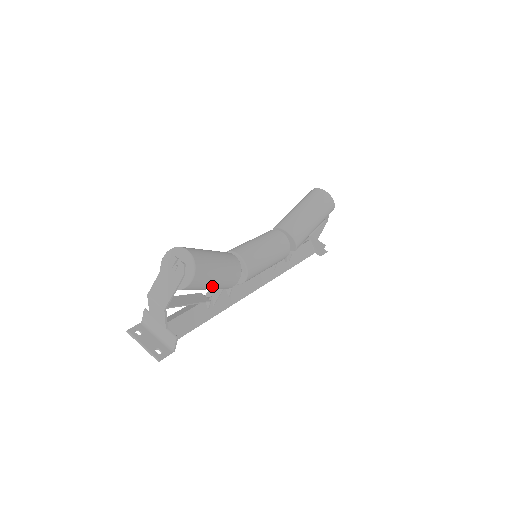
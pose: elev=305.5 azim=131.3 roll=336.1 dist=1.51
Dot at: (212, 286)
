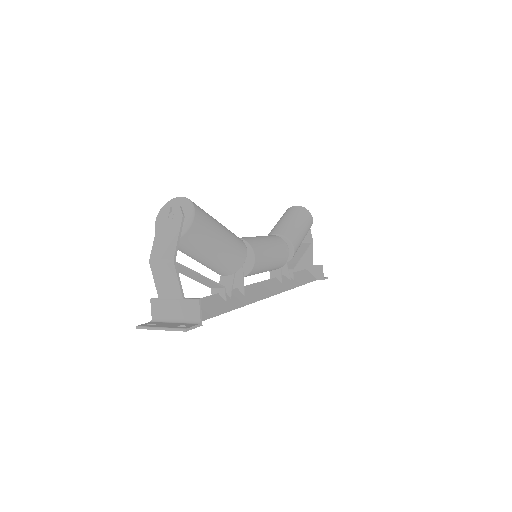
Dot at: (219, 246)
